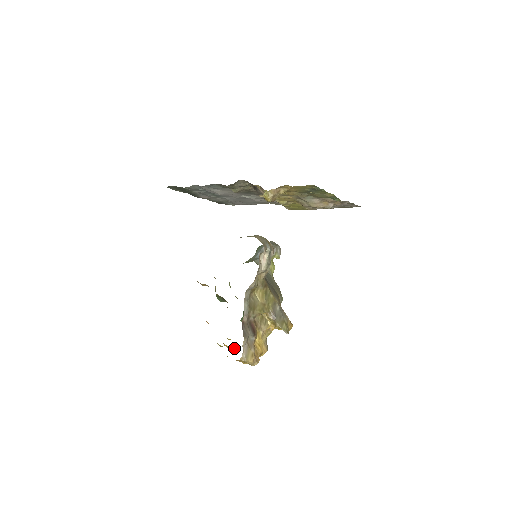
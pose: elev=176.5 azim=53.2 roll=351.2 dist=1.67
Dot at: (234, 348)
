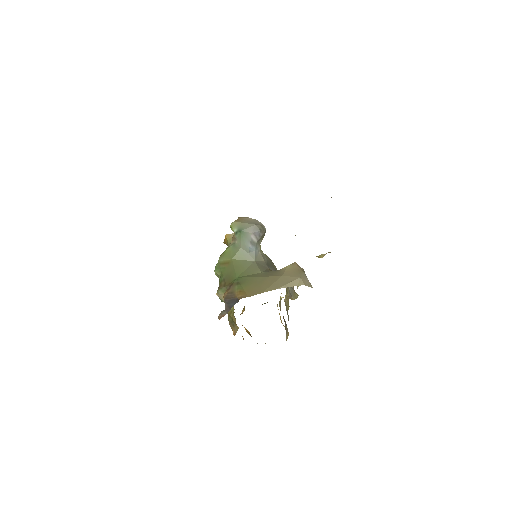
Dot at: occluded
